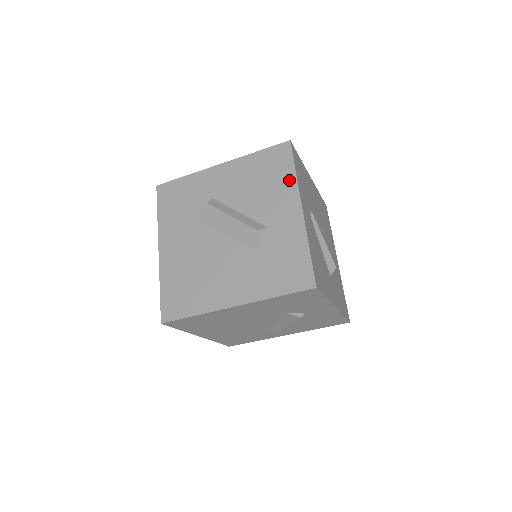
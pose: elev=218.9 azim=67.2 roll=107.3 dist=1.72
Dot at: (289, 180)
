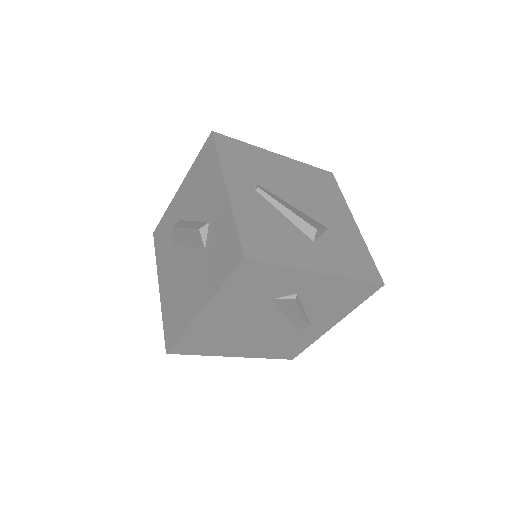
Dot at: (215, 167)
